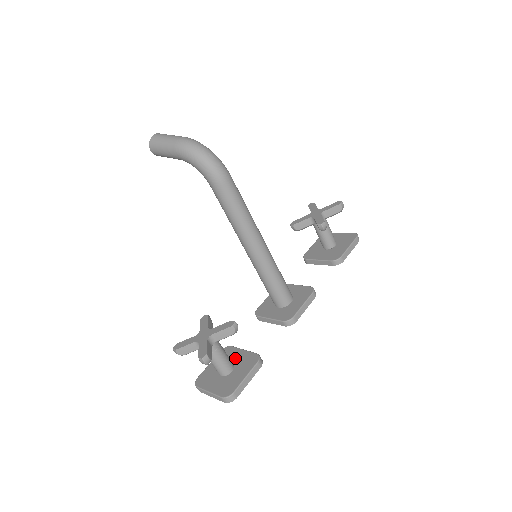
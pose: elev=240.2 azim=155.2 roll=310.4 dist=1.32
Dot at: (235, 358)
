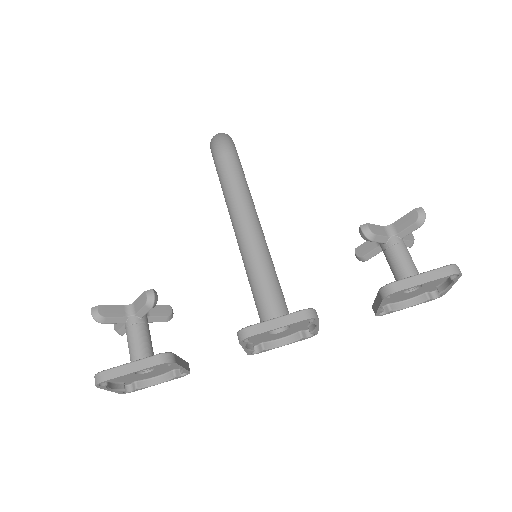
Dot at: occluded
